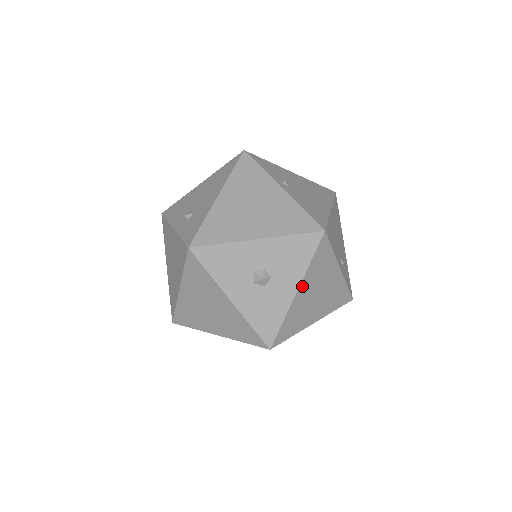
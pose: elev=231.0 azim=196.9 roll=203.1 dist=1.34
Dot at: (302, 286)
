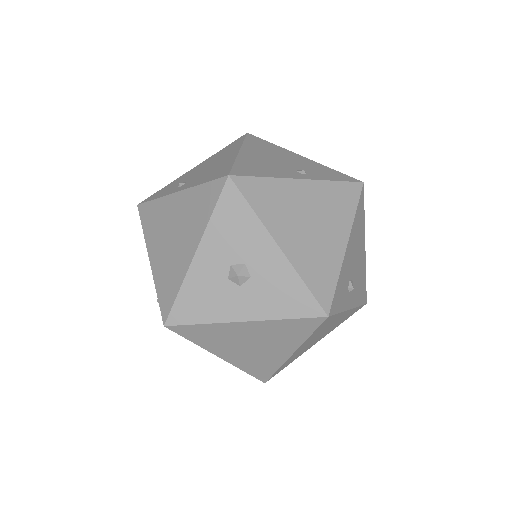
Dot at: (278, 237)
